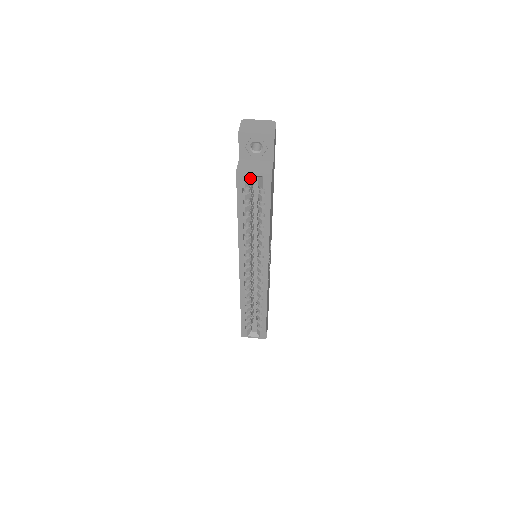
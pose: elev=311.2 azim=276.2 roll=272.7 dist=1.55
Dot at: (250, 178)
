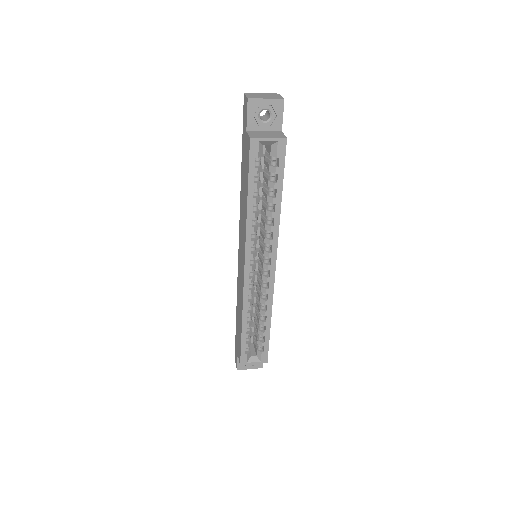
Dot at: (262, 147)
